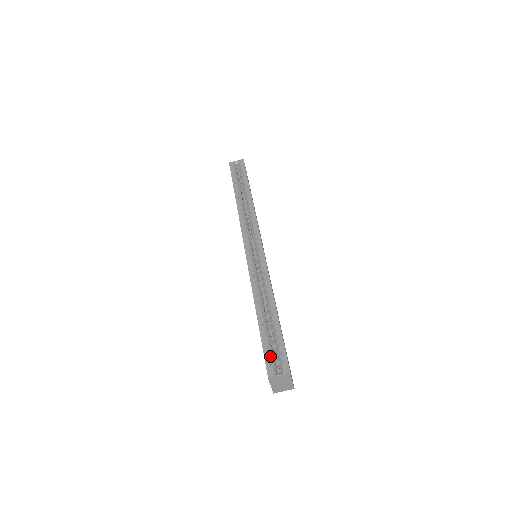
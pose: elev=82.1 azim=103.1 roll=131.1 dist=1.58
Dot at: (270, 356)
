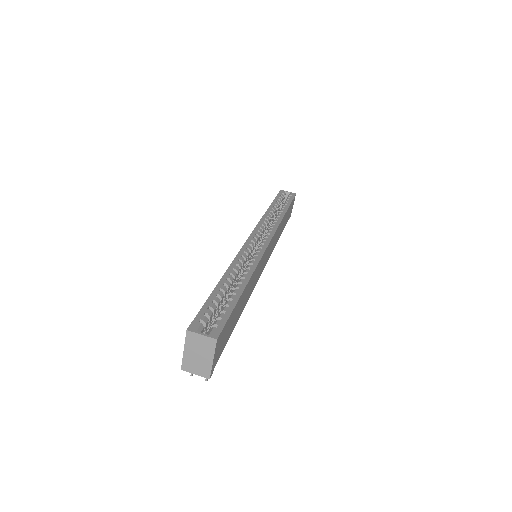
Dot at: (206, 318)
